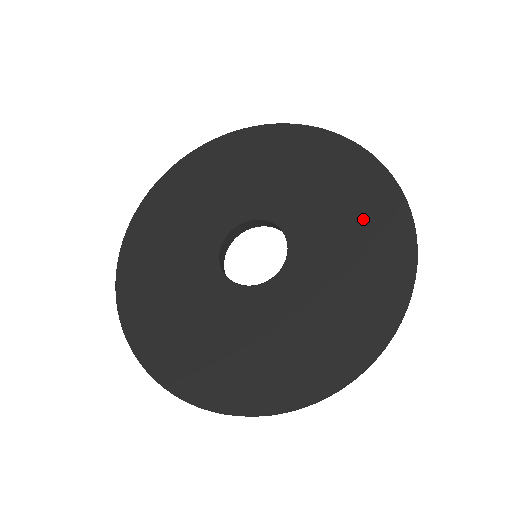
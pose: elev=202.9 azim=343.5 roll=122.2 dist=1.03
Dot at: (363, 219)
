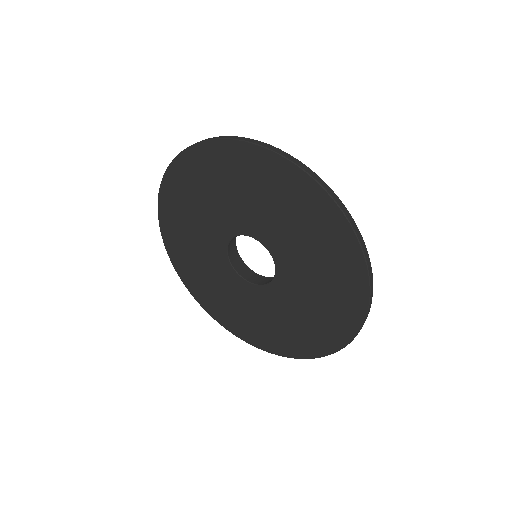
Dot at: (323, 317)
